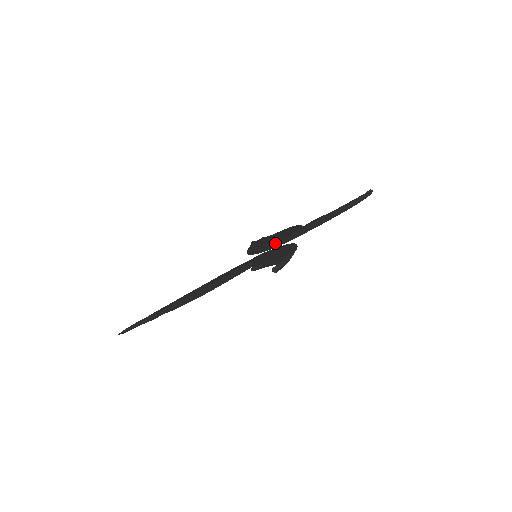
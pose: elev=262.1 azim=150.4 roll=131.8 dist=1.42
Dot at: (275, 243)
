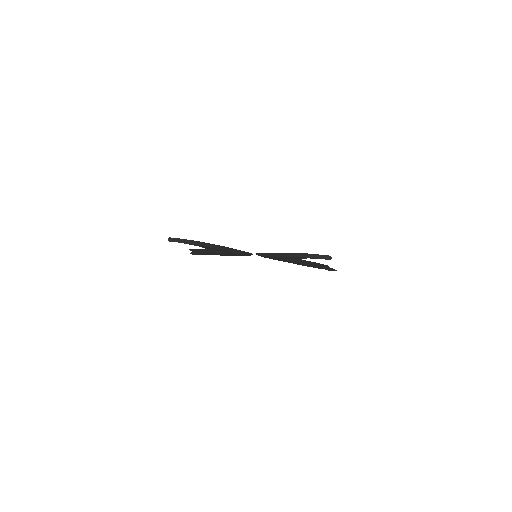
Dot at: occluded
